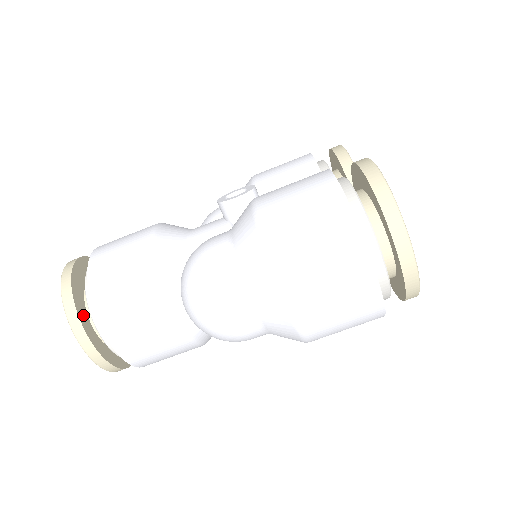
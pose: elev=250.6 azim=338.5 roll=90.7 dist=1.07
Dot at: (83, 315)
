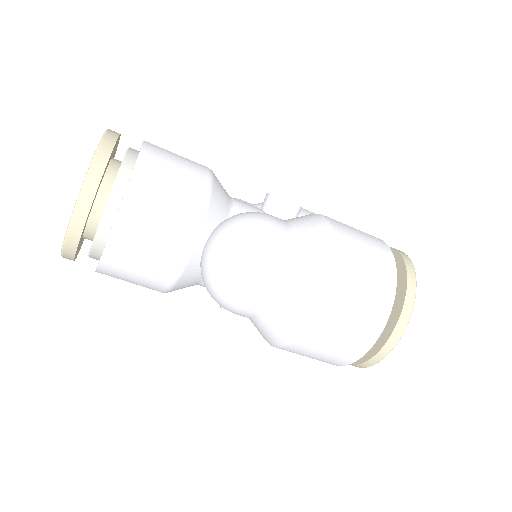
Dot at: (101, 182)
